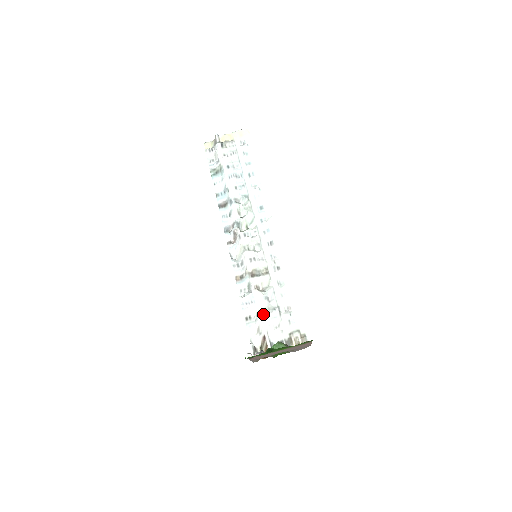
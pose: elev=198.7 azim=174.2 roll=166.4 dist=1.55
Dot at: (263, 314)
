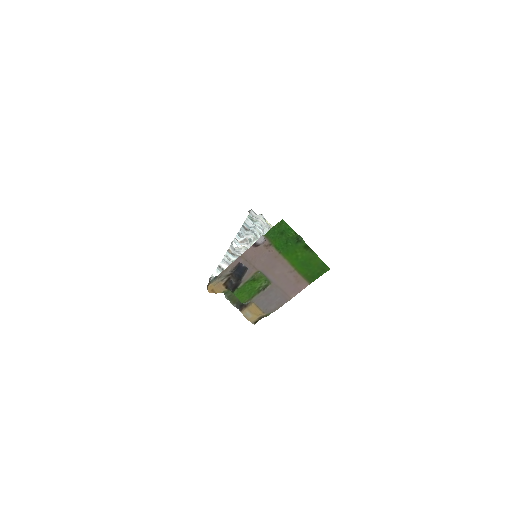
Dot at: occluded
